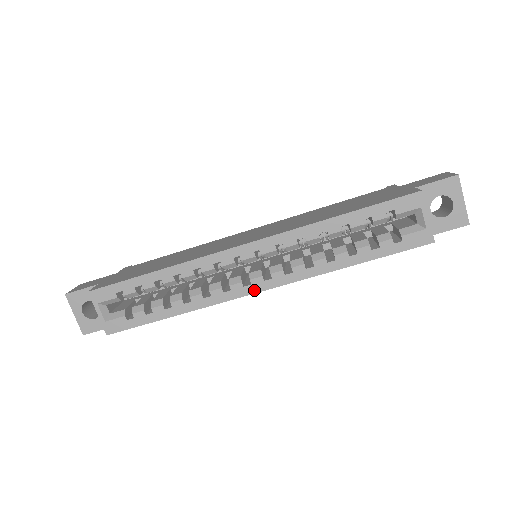
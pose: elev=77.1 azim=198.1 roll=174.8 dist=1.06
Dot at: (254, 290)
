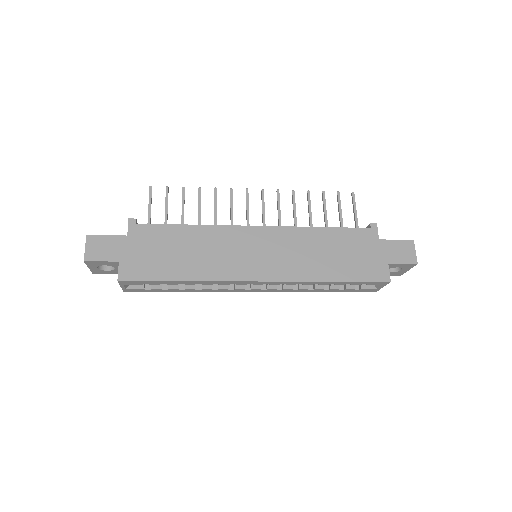
Dot at: occluded
